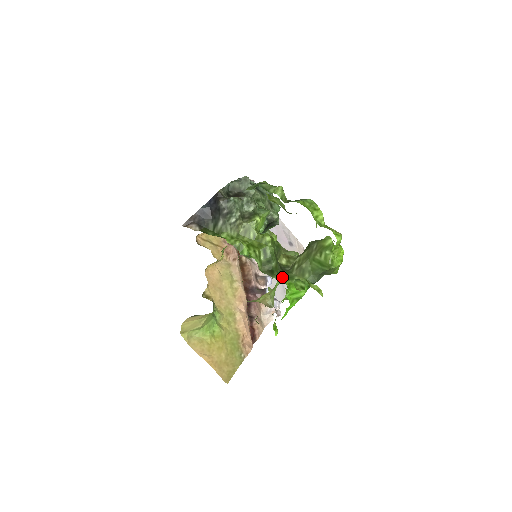
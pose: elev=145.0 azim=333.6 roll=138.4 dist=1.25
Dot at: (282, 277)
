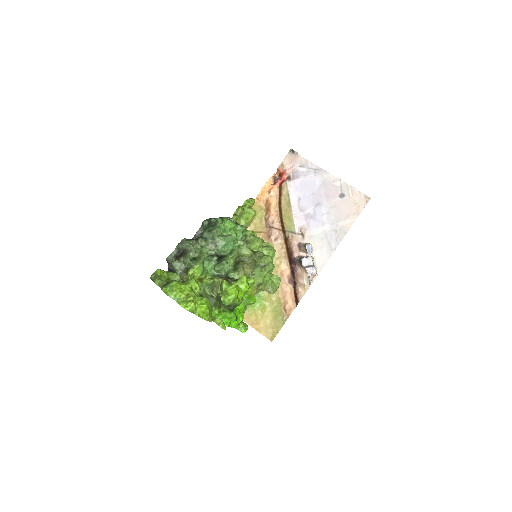
Dot at: (214, 307)
